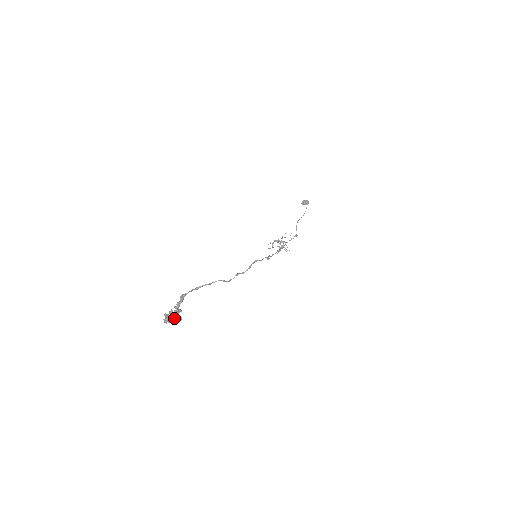
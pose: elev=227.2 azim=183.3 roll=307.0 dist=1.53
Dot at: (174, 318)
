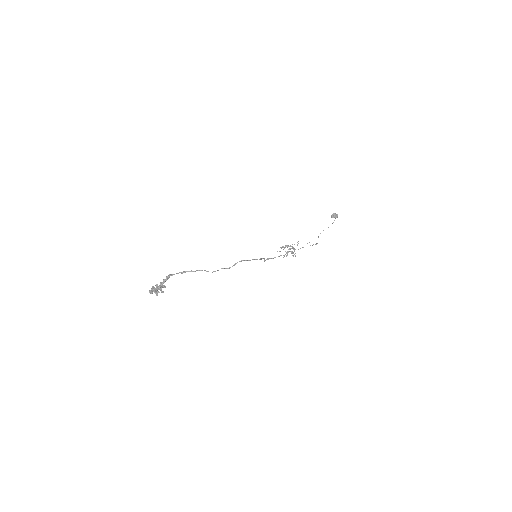
Dot at: (157, 291)
